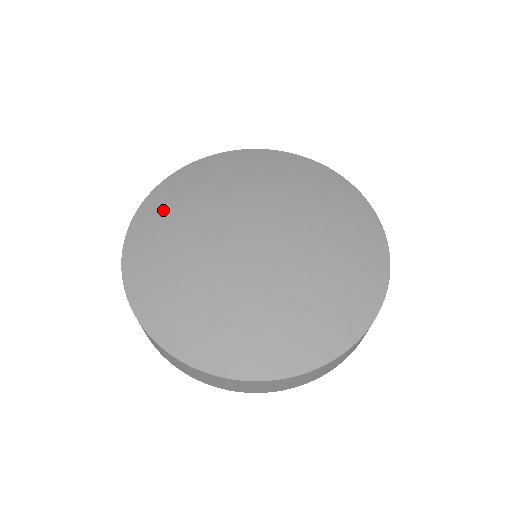
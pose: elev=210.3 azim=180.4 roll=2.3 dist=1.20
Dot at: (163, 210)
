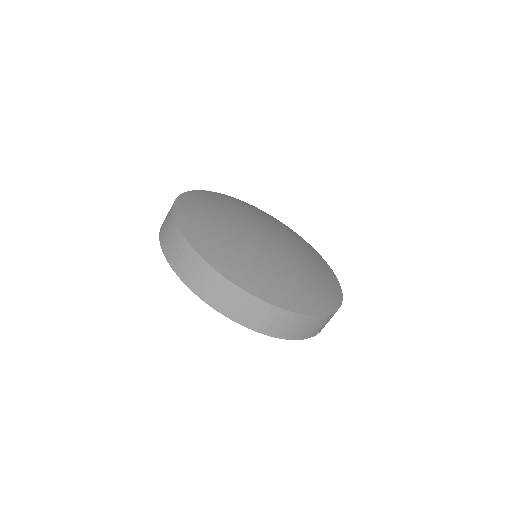
Dot at: (234, 200)
